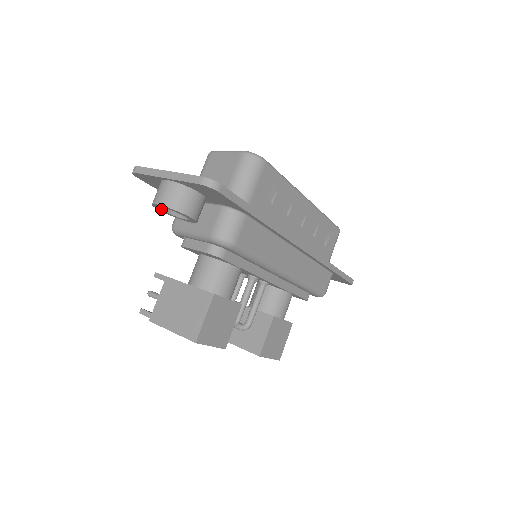
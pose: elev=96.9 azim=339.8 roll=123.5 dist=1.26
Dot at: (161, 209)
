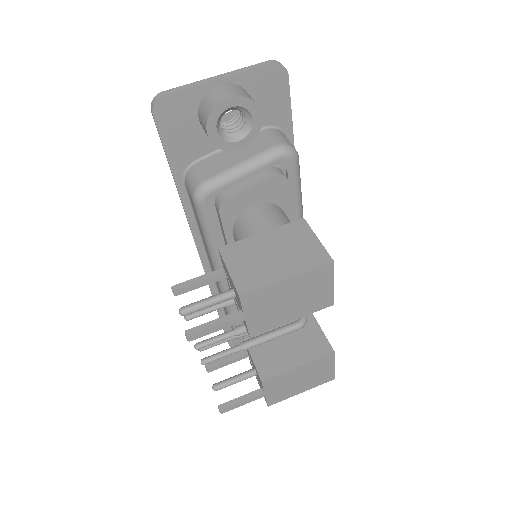
Dot at: (216, 124)
